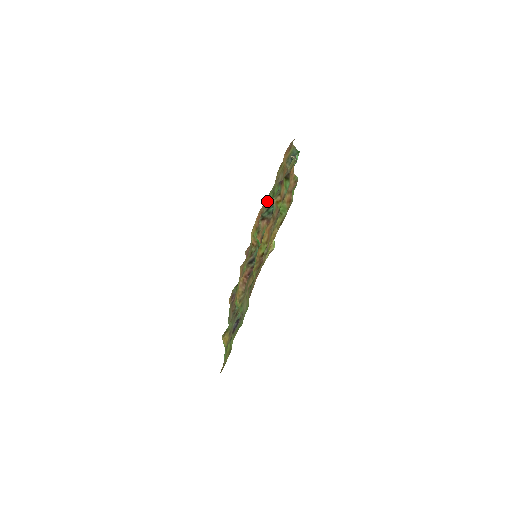
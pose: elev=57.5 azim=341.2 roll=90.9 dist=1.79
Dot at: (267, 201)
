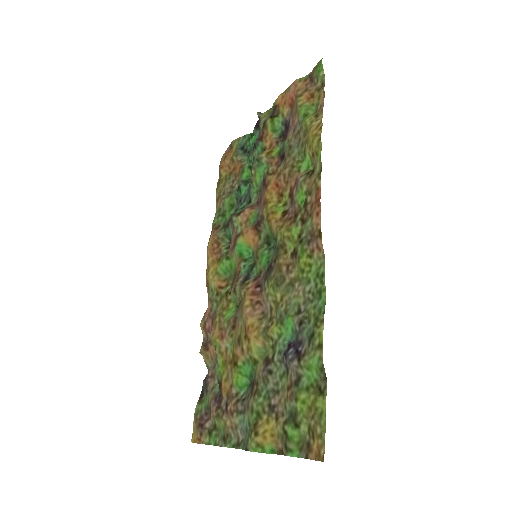
Dot at: (216, 227)
